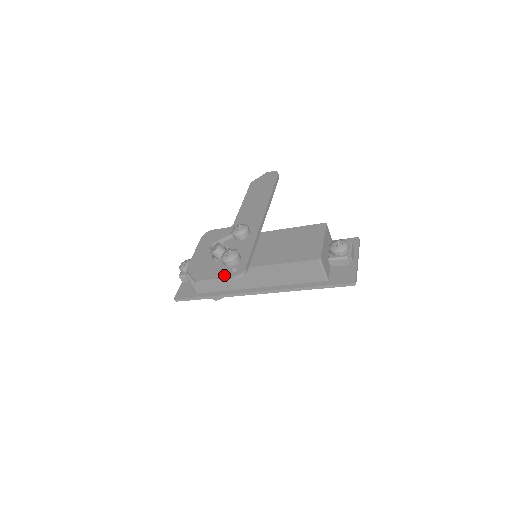
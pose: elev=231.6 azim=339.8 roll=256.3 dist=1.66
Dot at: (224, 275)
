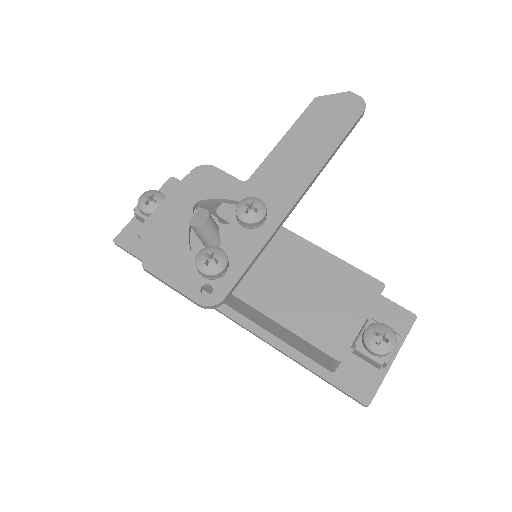
Dot at: (188, 289)
